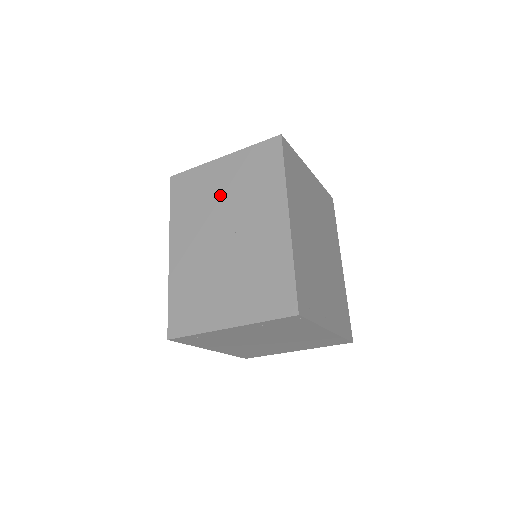
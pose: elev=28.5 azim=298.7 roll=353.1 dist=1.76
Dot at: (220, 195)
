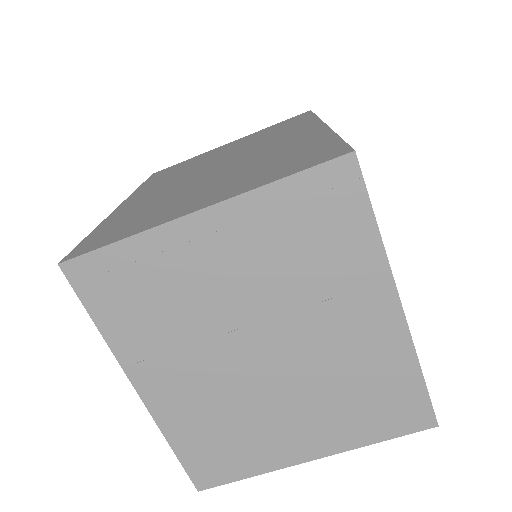
Dot at: (219, 154)
